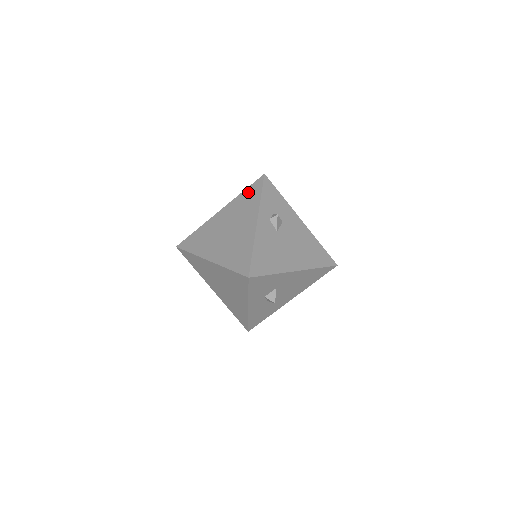
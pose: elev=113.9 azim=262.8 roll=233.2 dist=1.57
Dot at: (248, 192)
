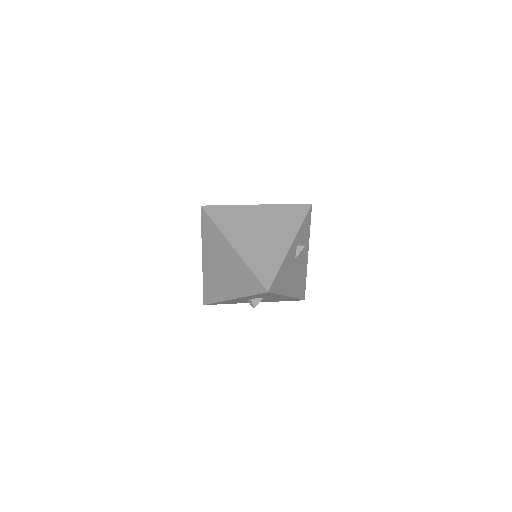
Dot at: (292, 209)
